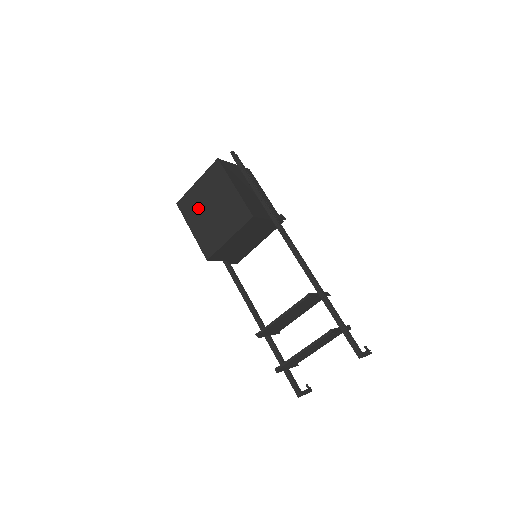
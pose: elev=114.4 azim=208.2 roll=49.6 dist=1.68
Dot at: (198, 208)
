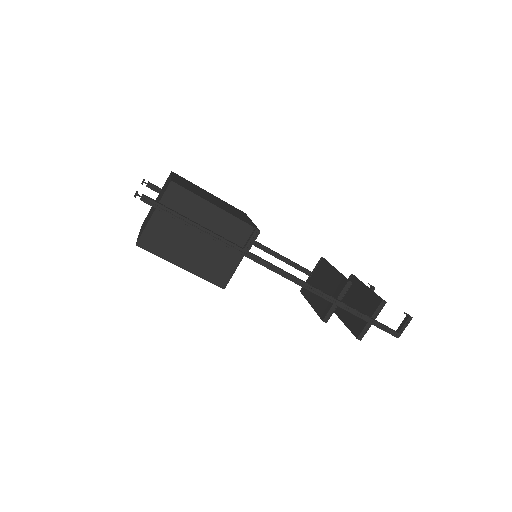
Dot at: occluded
